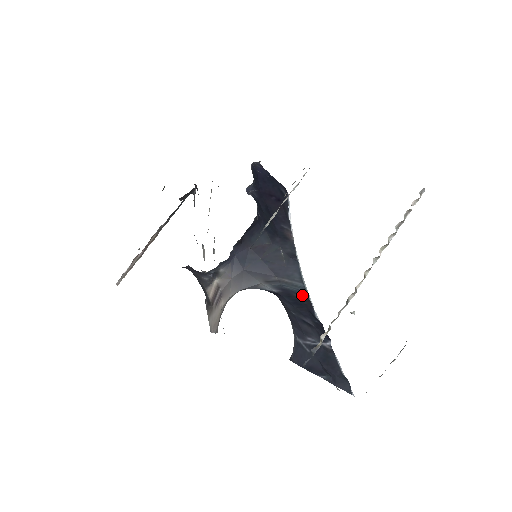
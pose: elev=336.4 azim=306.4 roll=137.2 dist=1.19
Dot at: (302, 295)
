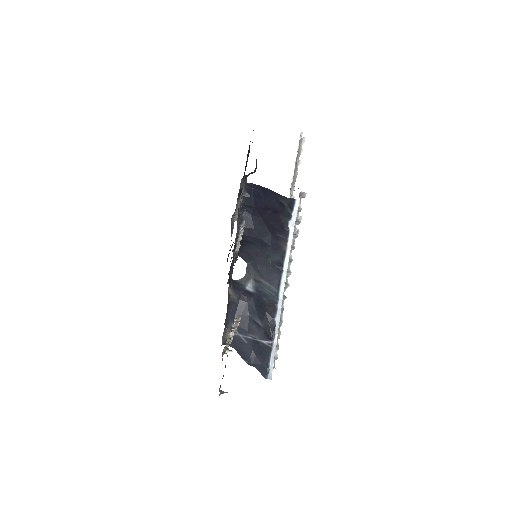
Dot at: (271, 300)
